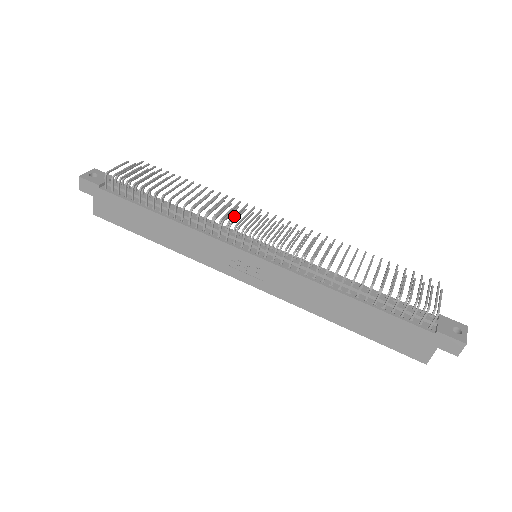
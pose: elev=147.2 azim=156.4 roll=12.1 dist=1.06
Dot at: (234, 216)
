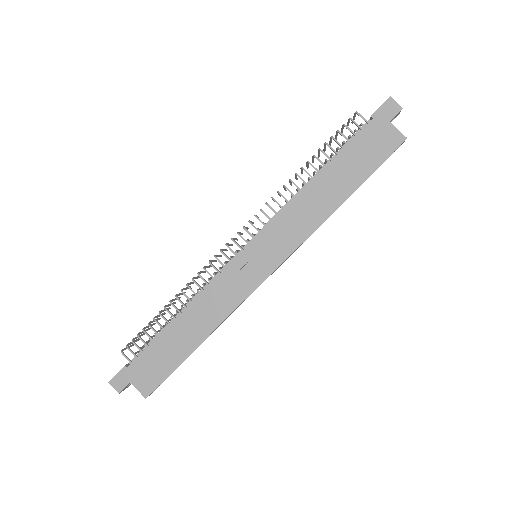
Dot at: occluded
